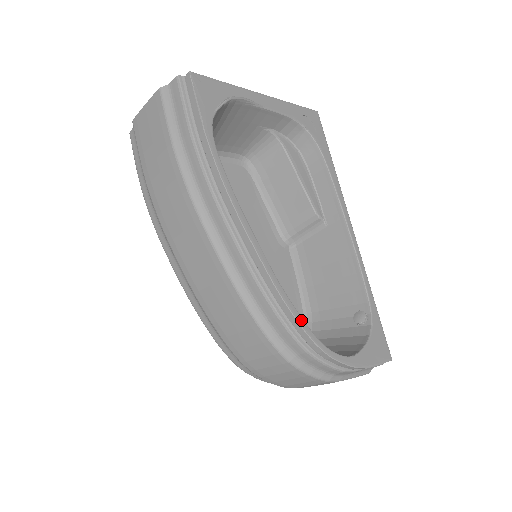
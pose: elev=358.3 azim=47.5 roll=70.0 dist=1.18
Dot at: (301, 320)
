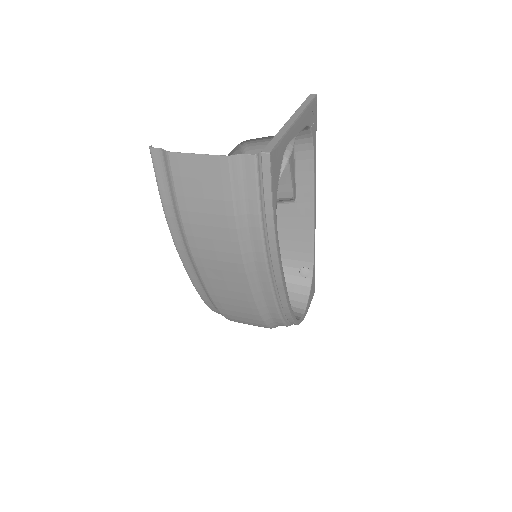
Dot at: (294, 317)
